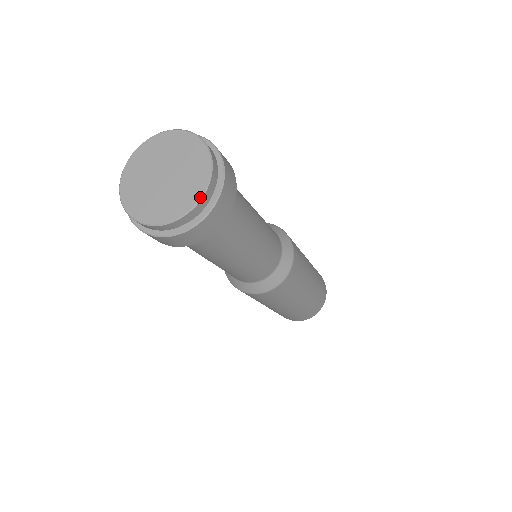
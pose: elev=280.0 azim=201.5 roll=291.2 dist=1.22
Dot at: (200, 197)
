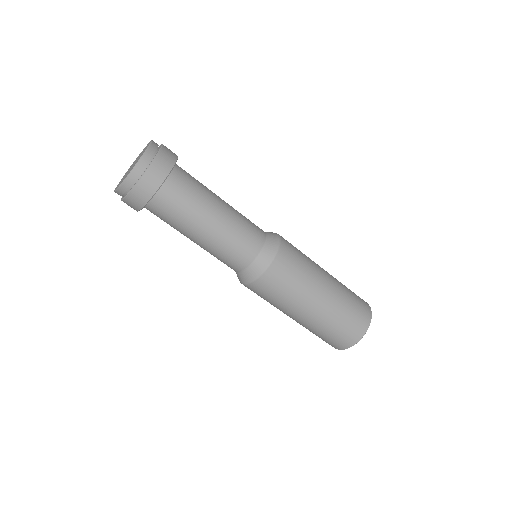
Dot at: (150, 142)
